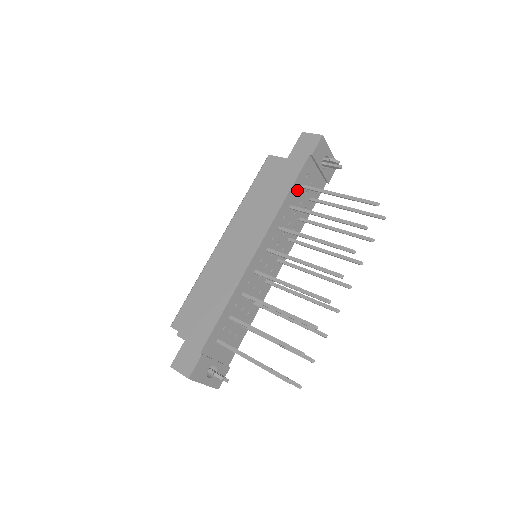
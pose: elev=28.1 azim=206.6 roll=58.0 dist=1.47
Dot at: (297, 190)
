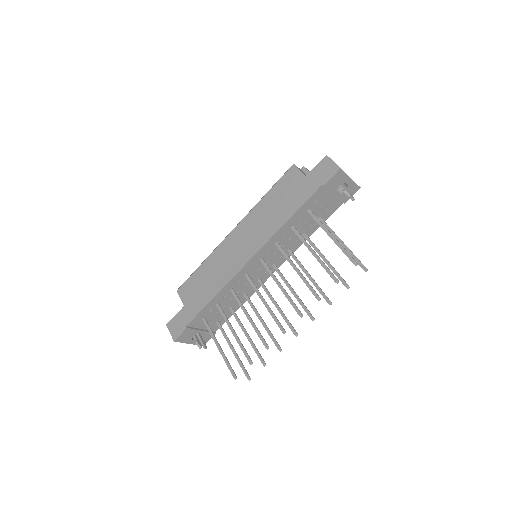
Dot at: (302, 213)
